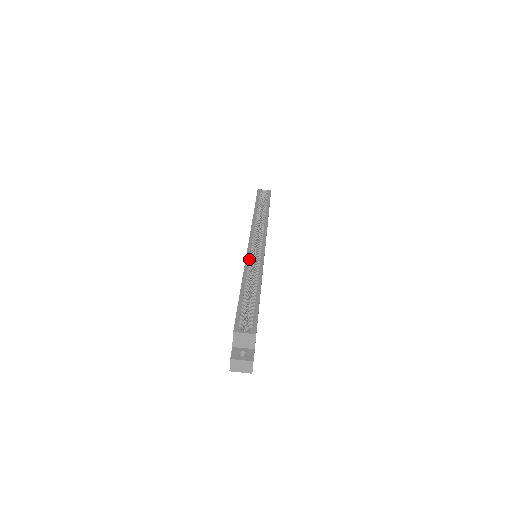
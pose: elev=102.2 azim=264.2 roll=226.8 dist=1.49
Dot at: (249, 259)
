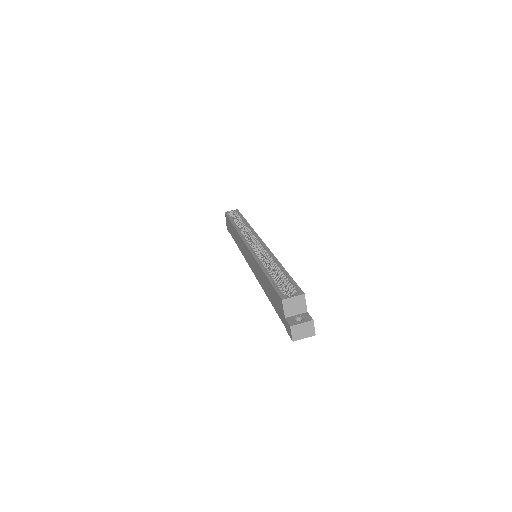
Dot at: (255, 253)
